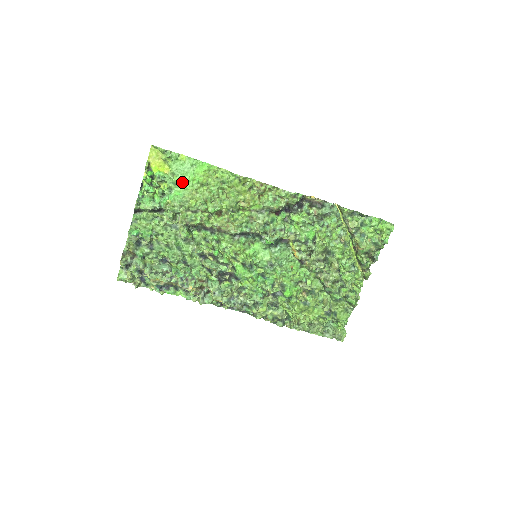
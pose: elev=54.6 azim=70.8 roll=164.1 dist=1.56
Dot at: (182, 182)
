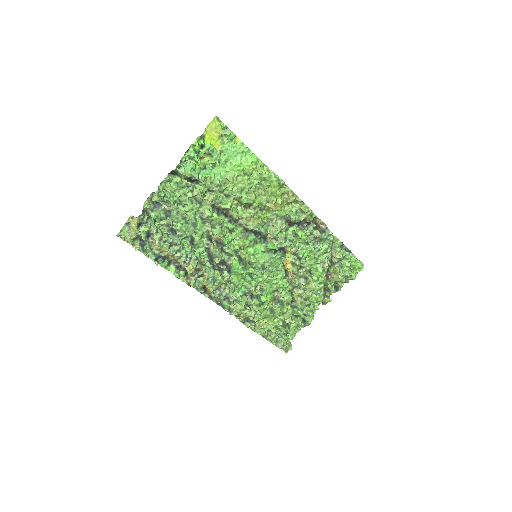
Dot at: (226, 163)
